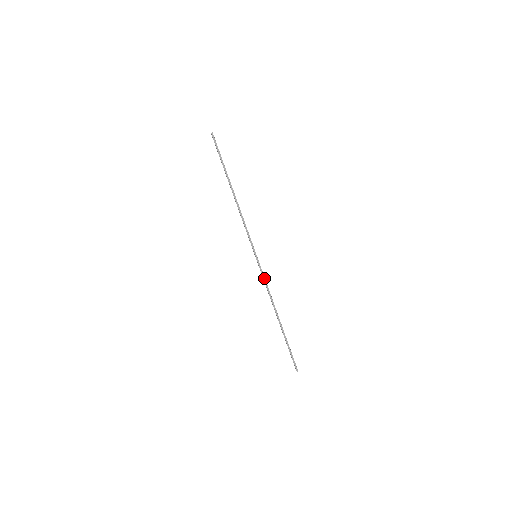
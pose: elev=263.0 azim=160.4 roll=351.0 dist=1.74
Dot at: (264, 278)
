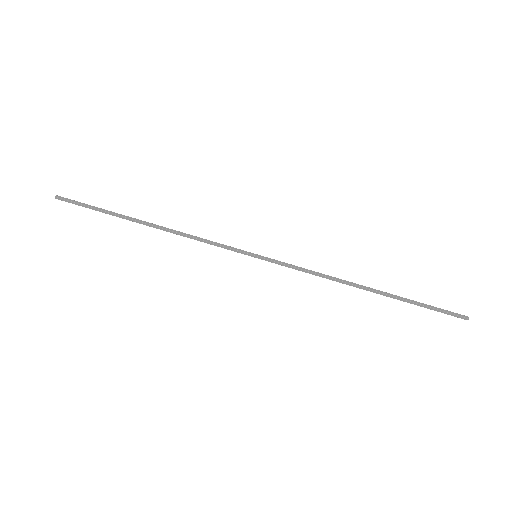
Dot at: (295, 266)
